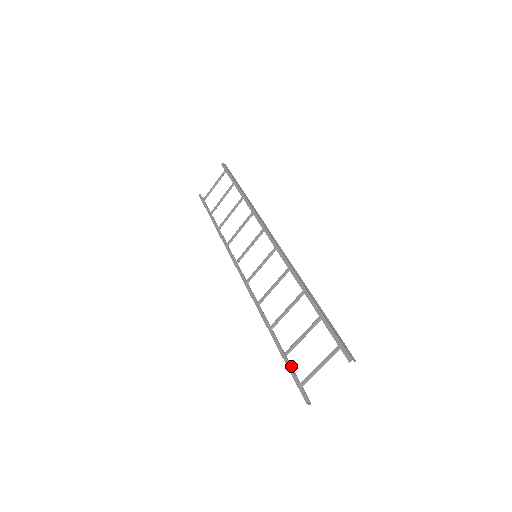
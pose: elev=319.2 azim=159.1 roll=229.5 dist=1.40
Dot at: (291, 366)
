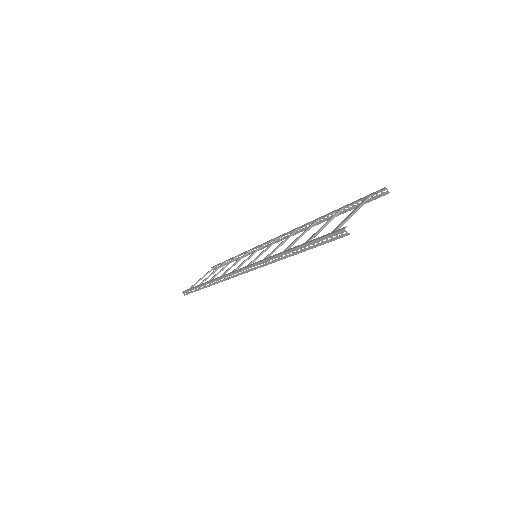
Dot at: (315, 245)
